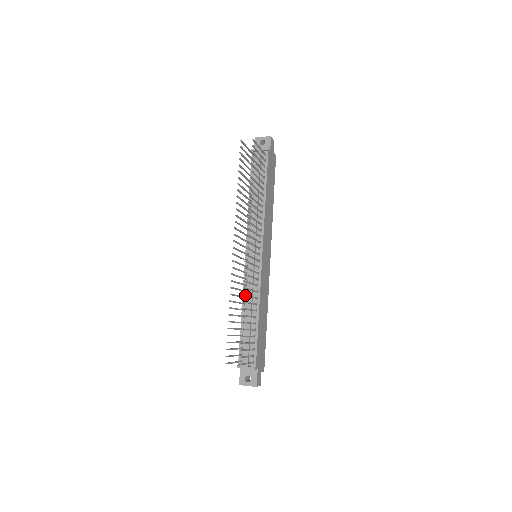
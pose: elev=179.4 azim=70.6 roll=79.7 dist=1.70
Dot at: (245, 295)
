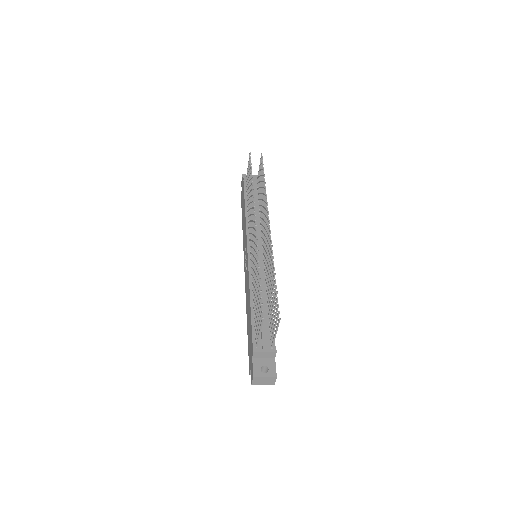
Dot at: (272, 260)
